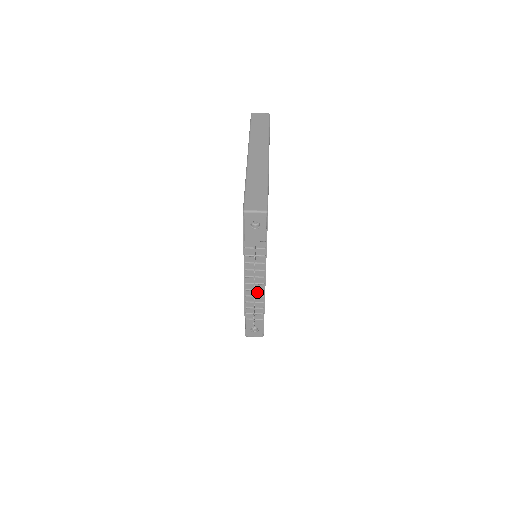
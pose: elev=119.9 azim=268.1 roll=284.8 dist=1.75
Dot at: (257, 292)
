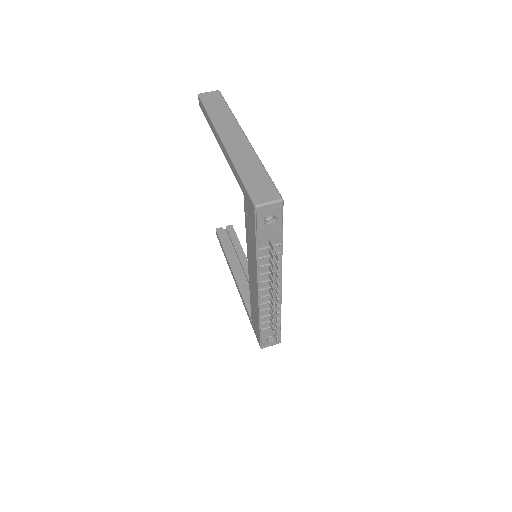
Dot at: occluded
